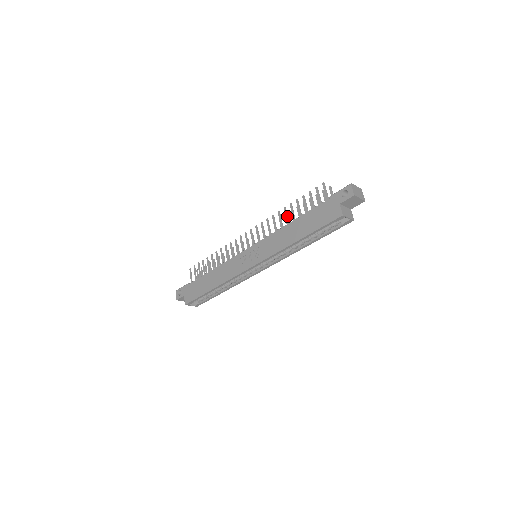
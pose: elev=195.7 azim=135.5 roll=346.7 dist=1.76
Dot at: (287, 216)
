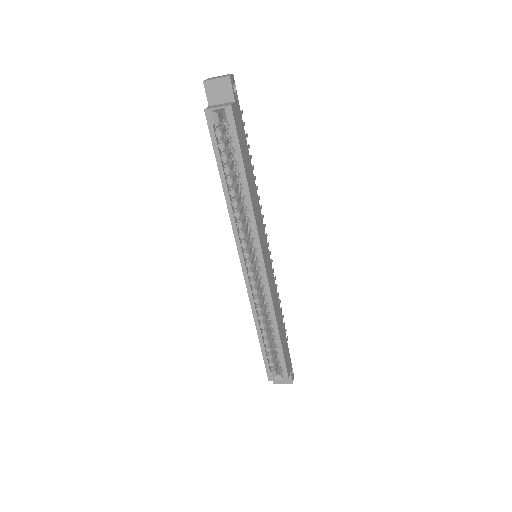
Dot at: occluded
